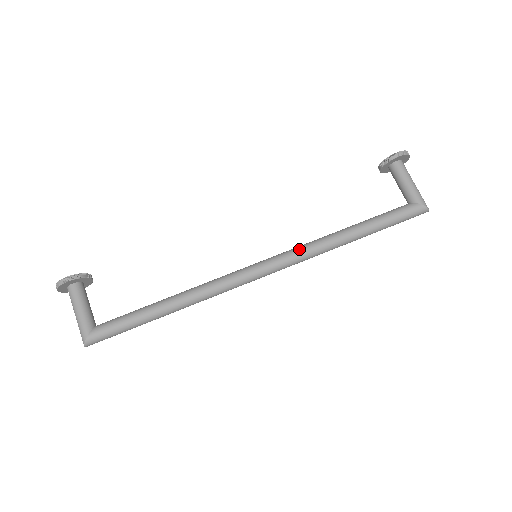
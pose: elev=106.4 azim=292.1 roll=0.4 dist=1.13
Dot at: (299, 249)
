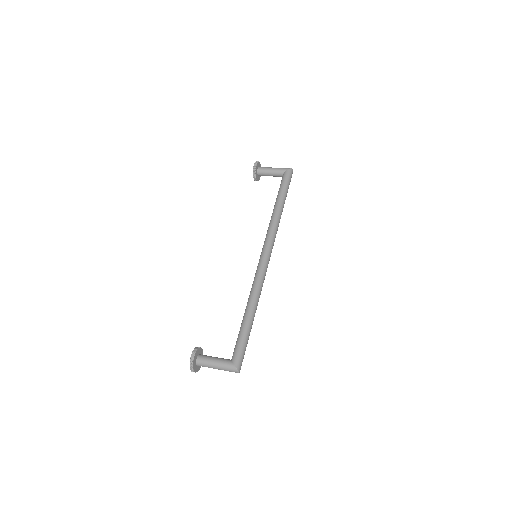
Dot at: (268, 232)
